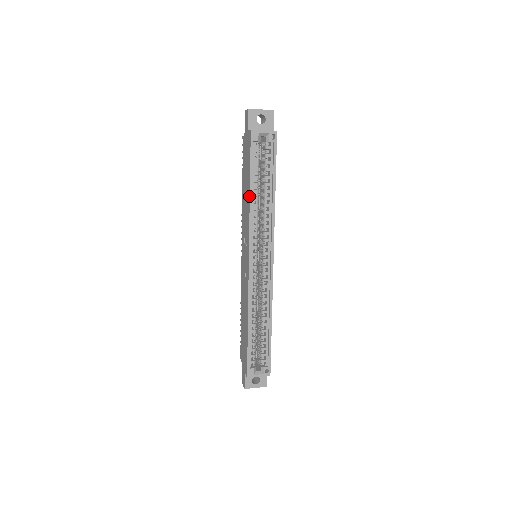
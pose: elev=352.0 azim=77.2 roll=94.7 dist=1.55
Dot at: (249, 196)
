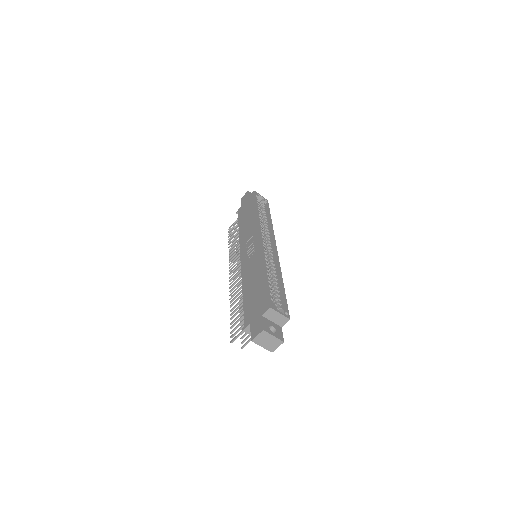
Dot at: (256, 211)
